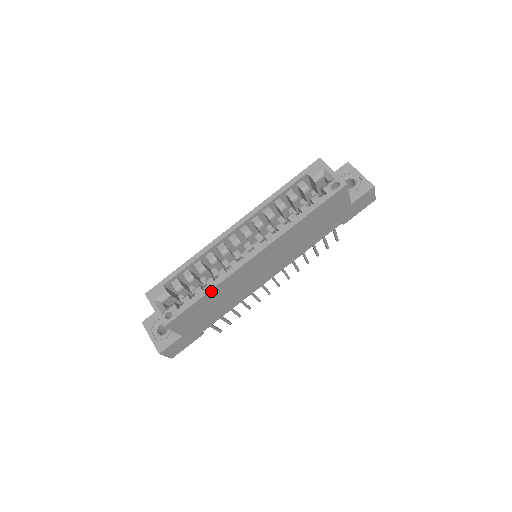
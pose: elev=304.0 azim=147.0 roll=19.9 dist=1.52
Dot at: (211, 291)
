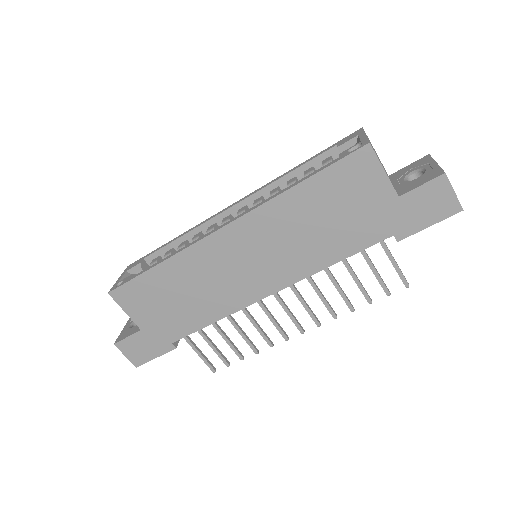
Dot at: (165, 263)
